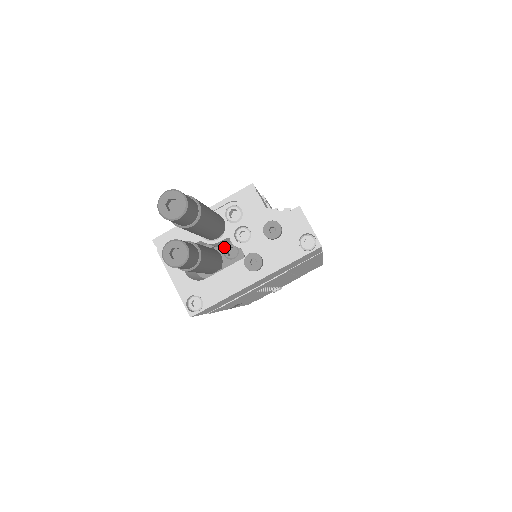
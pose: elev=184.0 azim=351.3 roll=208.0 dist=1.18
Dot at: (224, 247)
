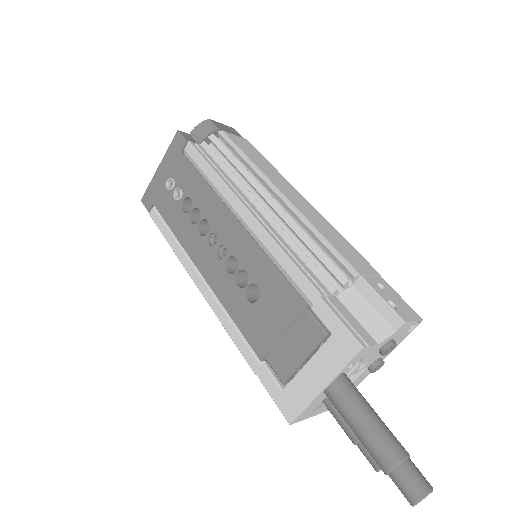
Dot at: occluded
